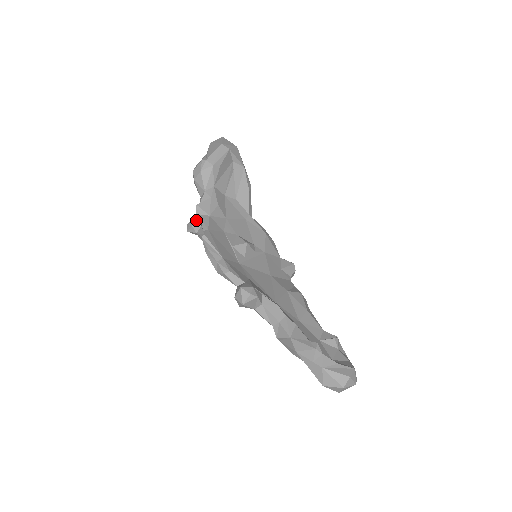
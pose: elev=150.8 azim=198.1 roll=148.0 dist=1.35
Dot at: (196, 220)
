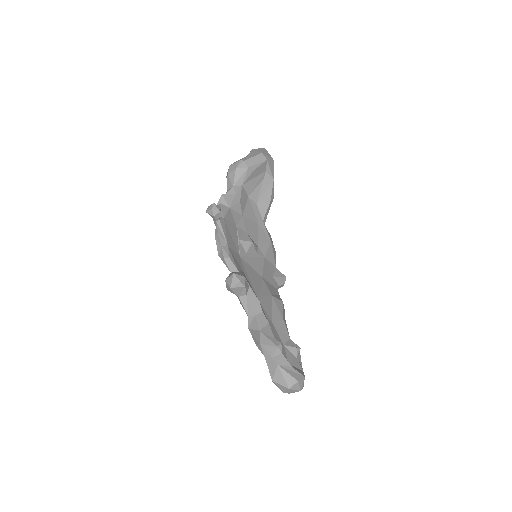
Dot at: (217, 205)
